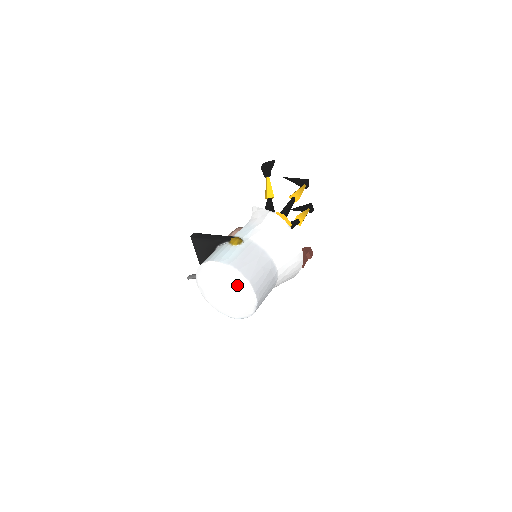
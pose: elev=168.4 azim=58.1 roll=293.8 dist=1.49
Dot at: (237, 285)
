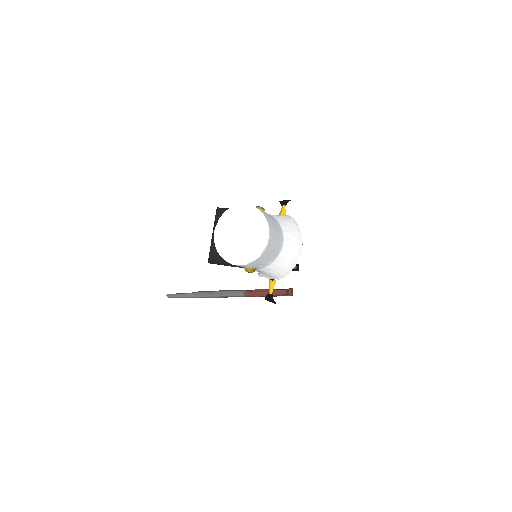
Dot at: (255, 226)
